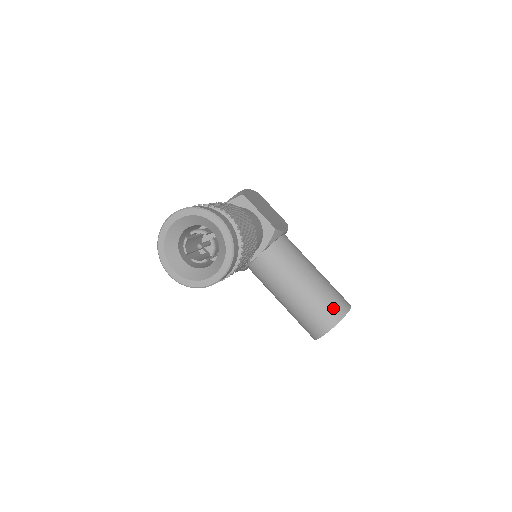
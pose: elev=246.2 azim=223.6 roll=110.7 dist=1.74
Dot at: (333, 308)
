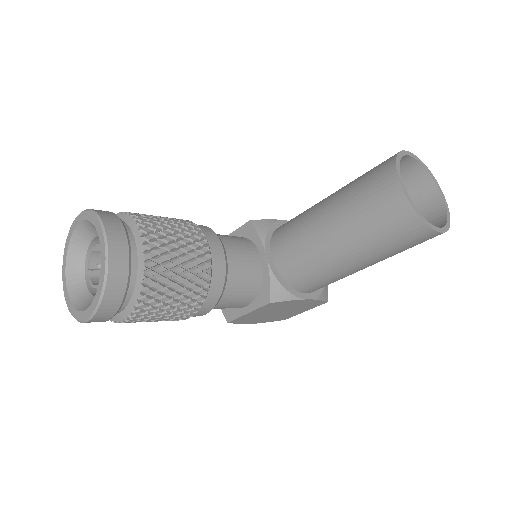
Dot at: (375, 172)
